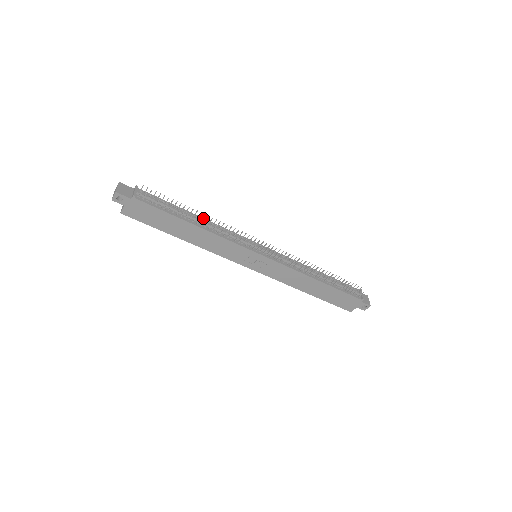
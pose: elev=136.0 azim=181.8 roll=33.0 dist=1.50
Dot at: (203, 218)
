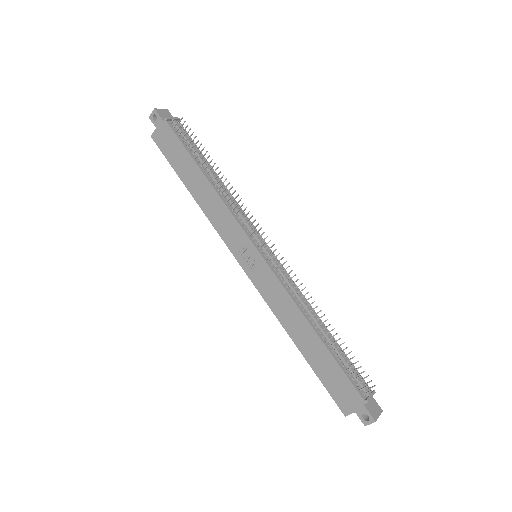
Dot at: (222, 182)
